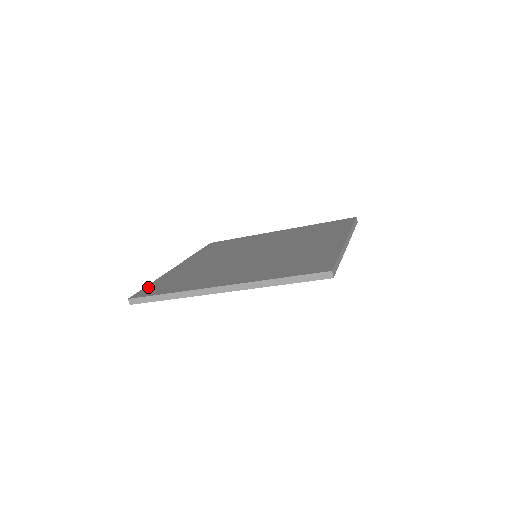
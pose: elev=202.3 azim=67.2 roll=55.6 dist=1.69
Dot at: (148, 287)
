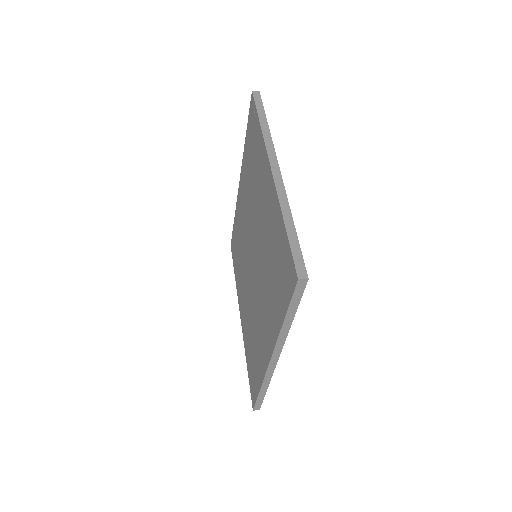
Dot at: (249, 379)
